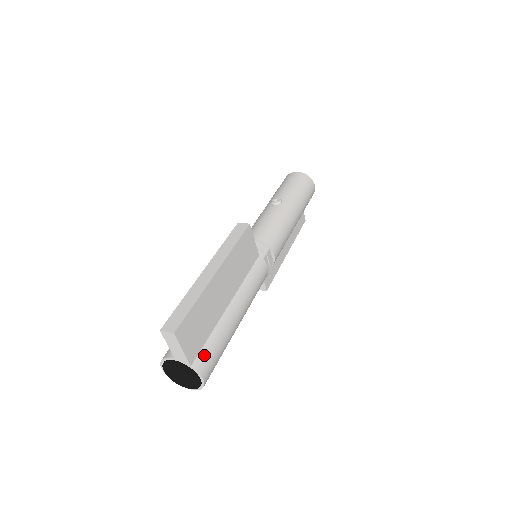
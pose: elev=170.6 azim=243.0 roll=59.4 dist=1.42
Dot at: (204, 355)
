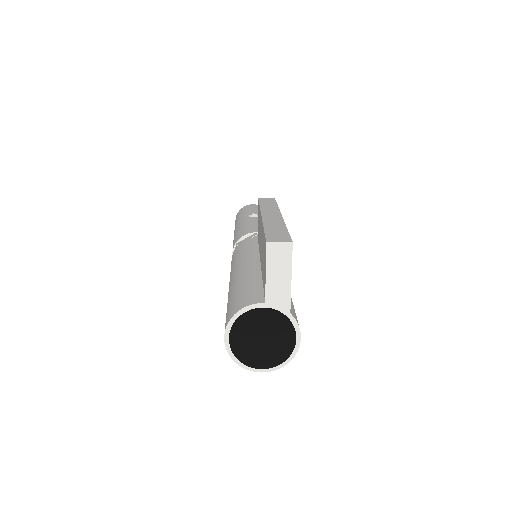
Dot at: (292, 308)
